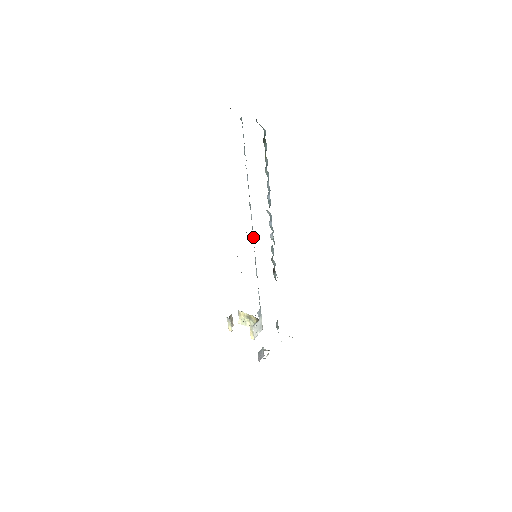
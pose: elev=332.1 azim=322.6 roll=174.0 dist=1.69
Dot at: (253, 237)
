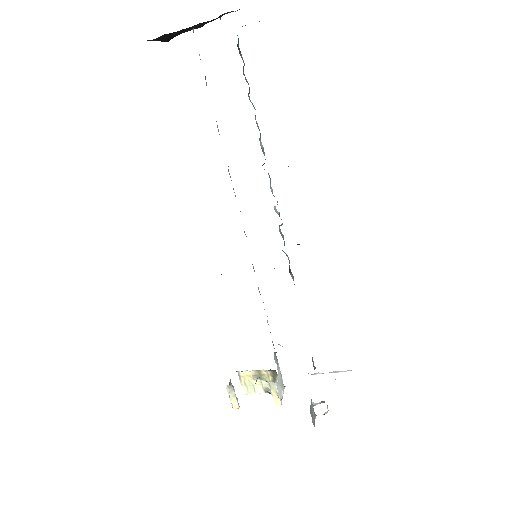
Dot at: occluded
